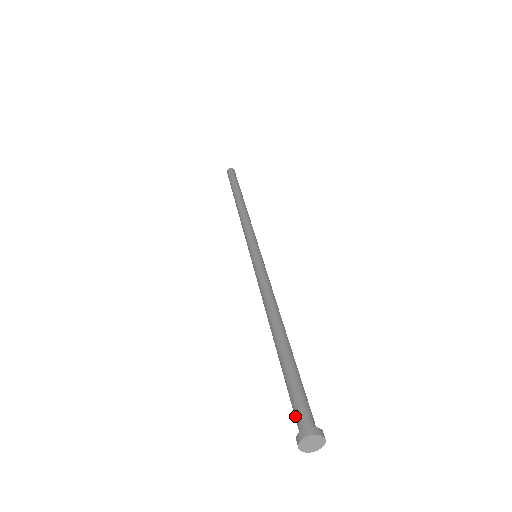
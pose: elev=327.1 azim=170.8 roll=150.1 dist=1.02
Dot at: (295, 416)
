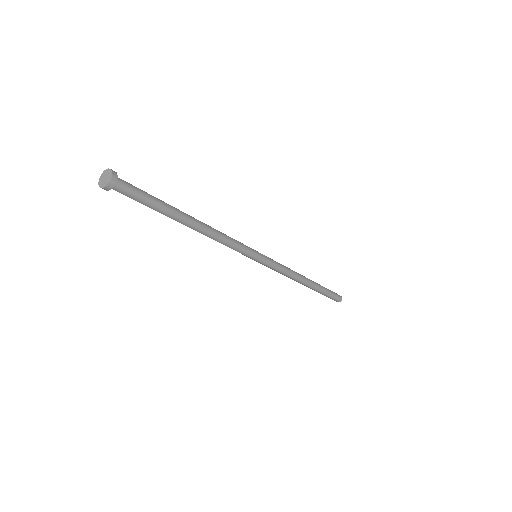
Dot at: occluded
